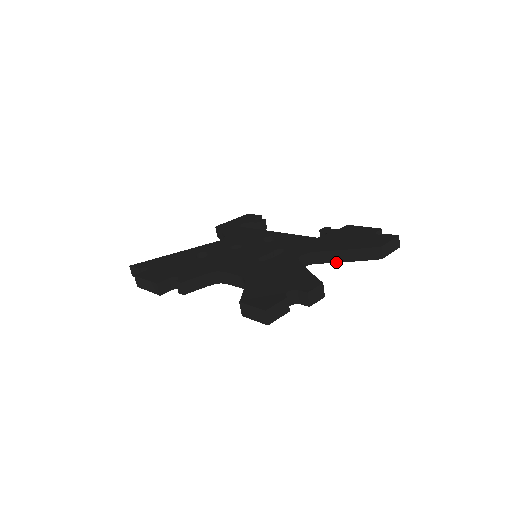
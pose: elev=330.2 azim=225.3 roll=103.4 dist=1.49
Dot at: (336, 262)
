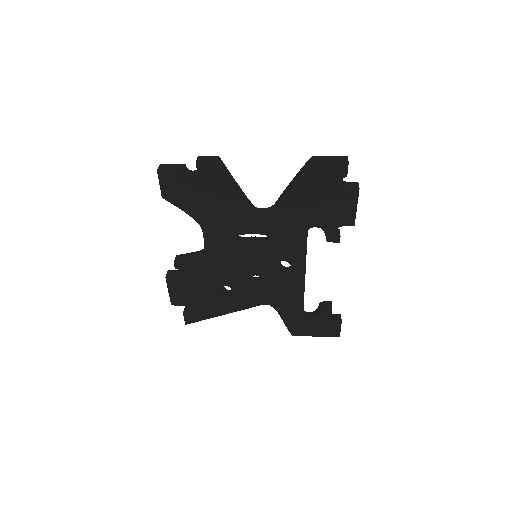
Dot at: (285, 195)
